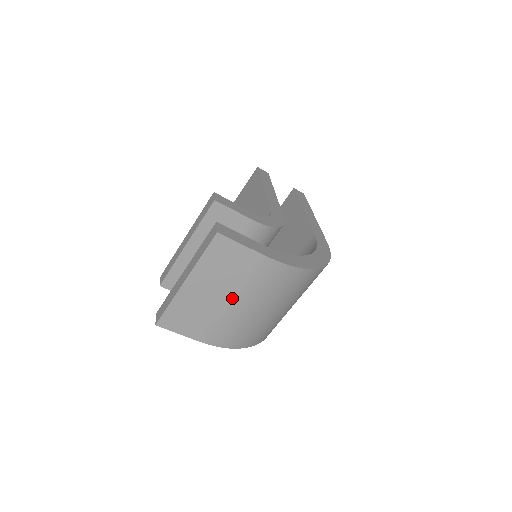
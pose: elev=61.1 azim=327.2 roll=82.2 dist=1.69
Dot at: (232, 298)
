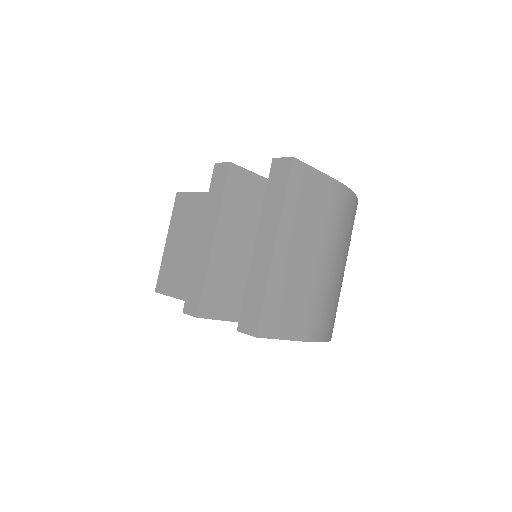
Dot at: (321, 255)
